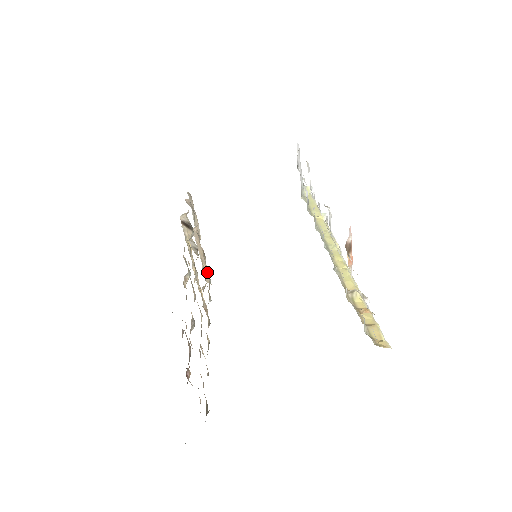
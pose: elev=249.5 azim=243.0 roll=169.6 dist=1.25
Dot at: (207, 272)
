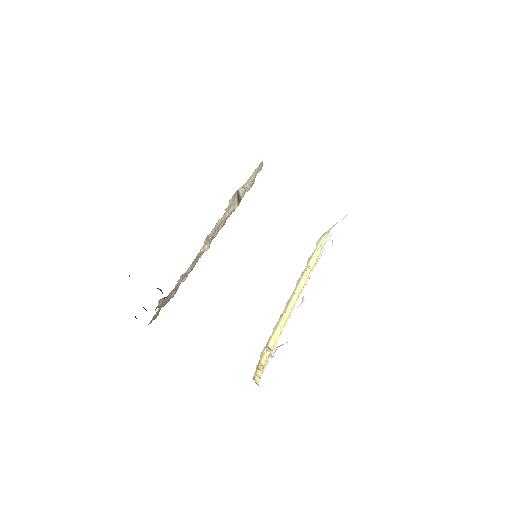
Dot at: occluded
